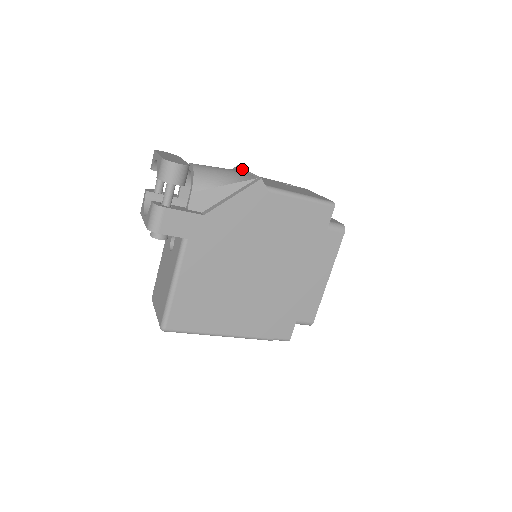
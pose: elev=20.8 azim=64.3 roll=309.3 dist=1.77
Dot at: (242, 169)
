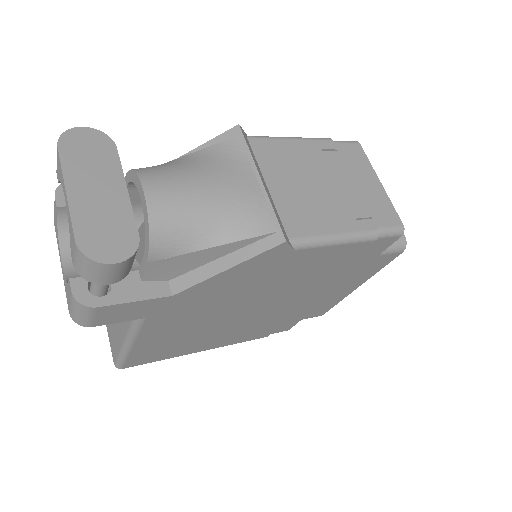
Dot at: (247, 155)
